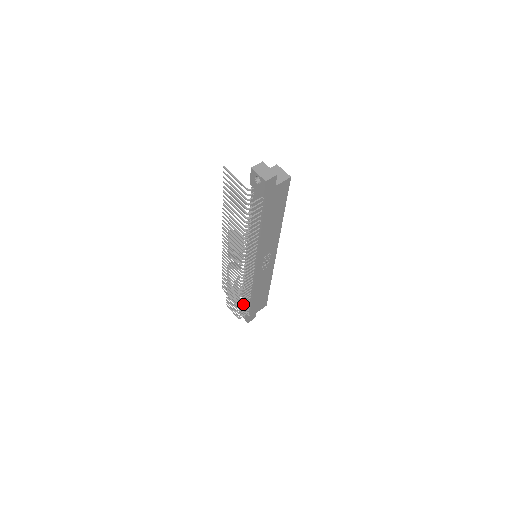
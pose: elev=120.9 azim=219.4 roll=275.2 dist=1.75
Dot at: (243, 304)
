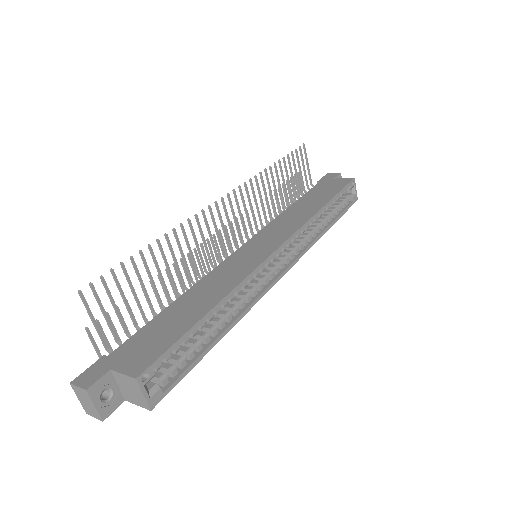
Dot at: occluded
